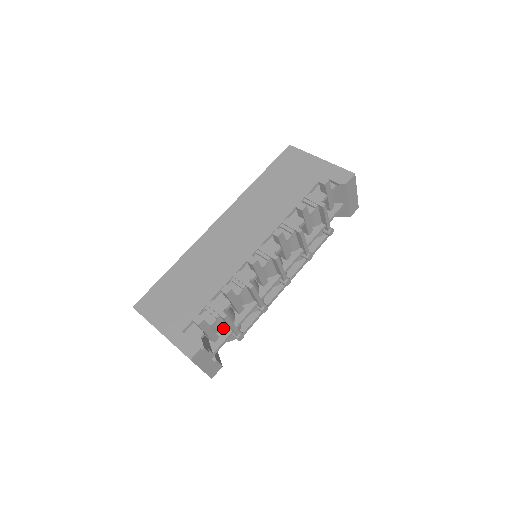
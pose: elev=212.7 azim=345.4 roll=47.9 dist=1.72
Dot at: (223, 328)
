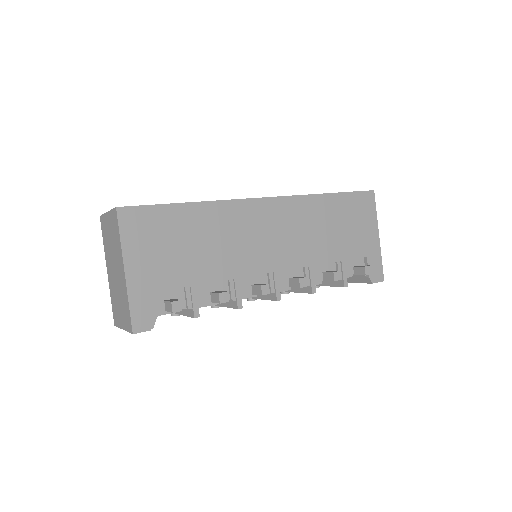
Dot at: occluded
